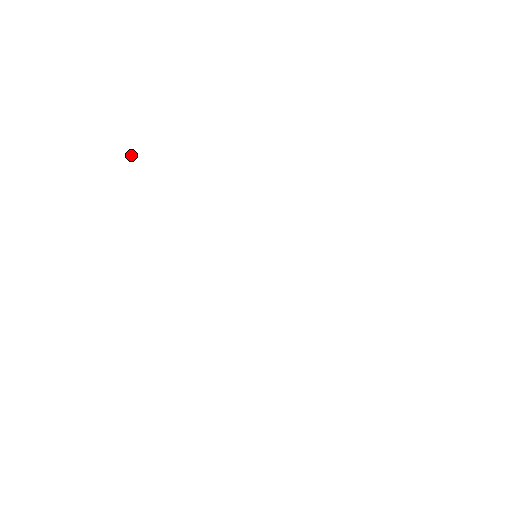
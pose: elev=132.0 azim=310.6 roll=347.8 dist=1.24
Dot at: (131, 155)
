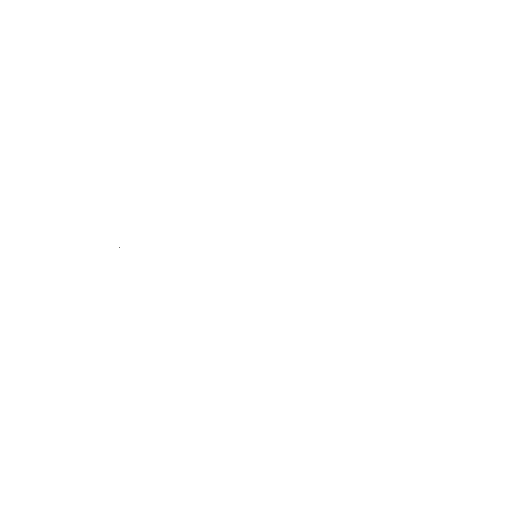
Dot at: occluded
